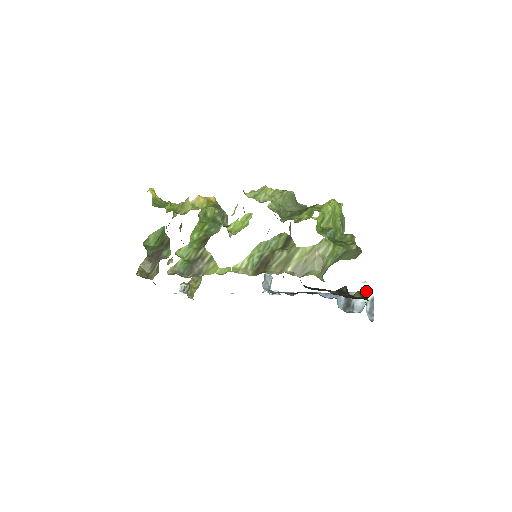
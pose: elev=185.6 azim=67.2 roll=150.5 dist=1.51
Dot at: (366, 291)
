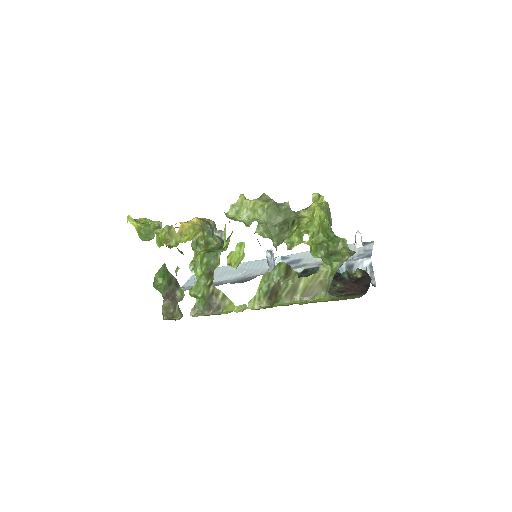
Dot at: (361, 243)
